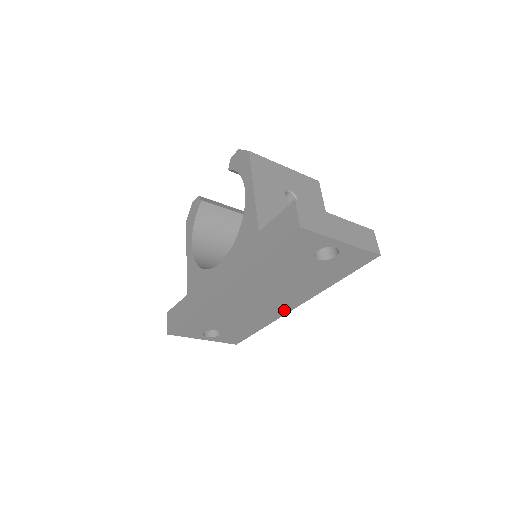
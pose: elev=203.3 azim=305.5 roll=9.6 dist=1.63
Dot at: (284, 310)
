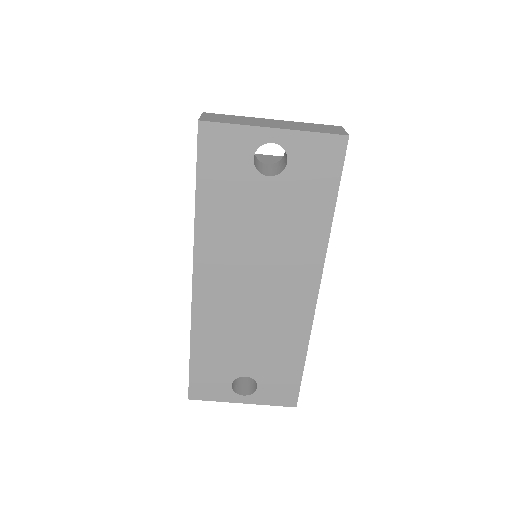
Dot at: (305, 306)
